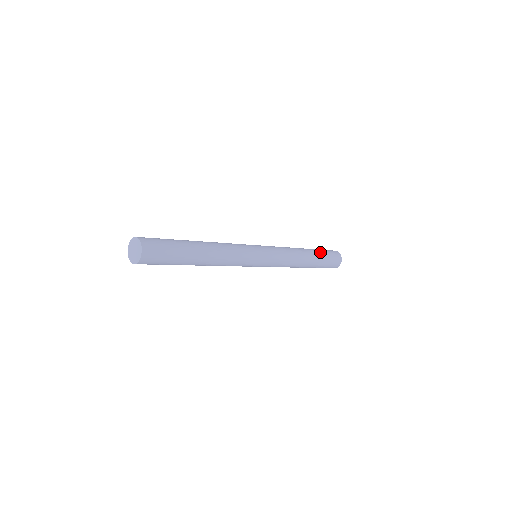
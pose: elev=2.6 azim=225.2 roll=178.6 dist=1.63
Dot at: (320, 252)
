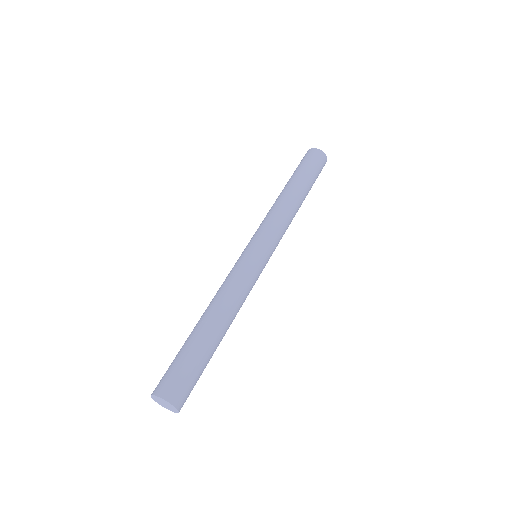
Dot at: (304, 175)
